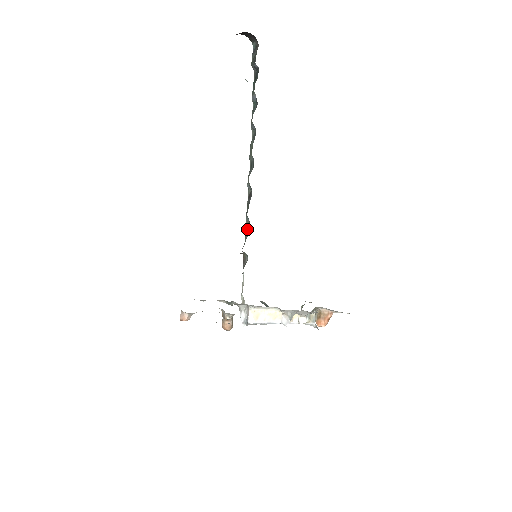
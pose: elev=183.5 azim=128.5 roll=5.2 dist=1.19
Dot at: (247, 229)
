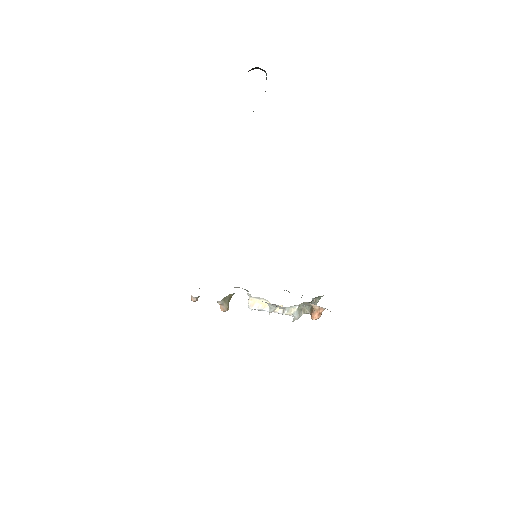
Dot at: occluded
